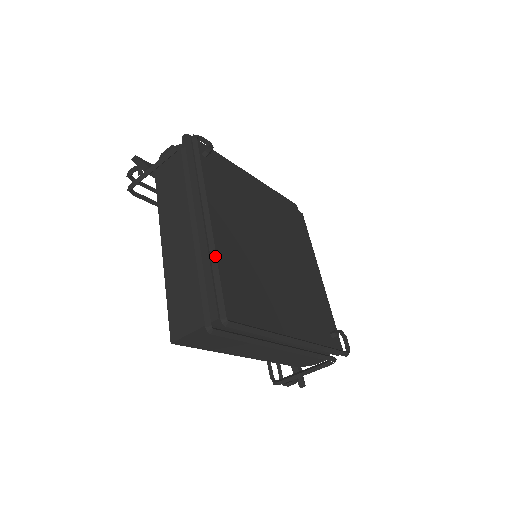
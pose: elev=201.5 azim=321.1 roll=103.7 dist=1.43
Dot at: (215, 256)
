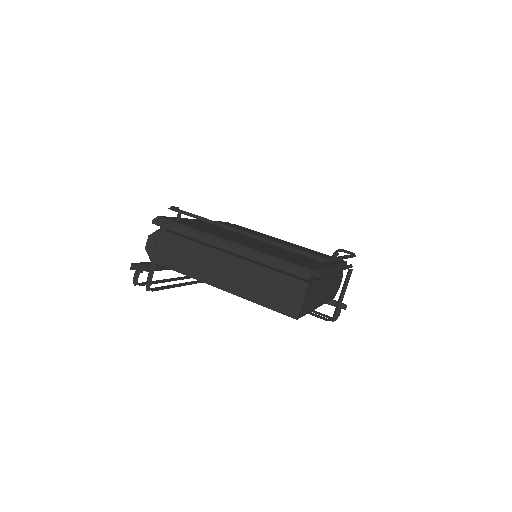
Dot at: (275, 243)
